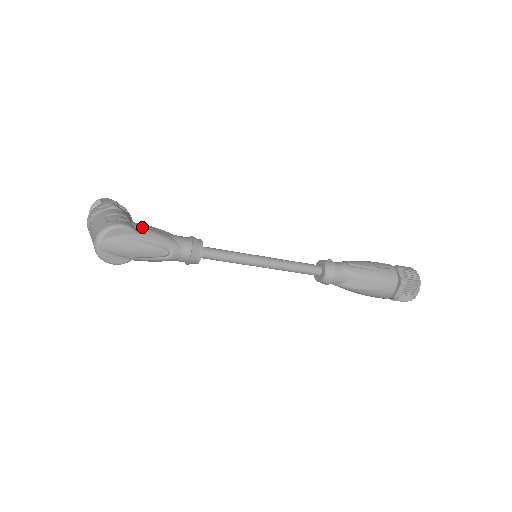
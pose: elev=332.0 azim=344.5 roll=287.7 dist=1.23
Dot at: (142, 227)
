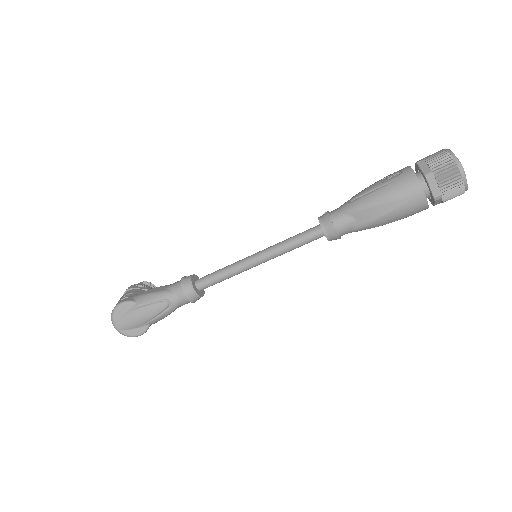
Dot at: (140, 295)
